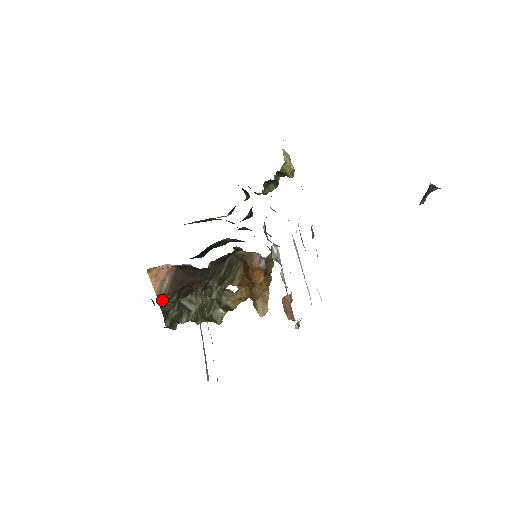
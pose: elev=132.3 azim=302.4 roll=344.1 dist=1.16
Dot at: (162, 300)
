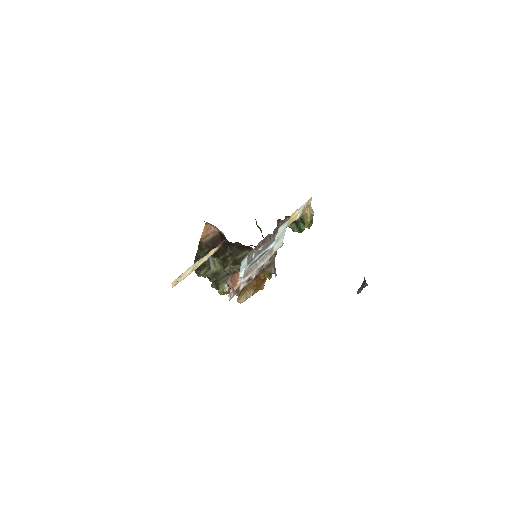
Dot at: (201, 246)
